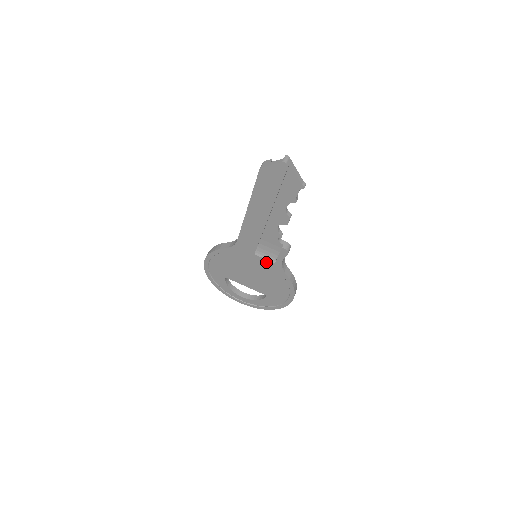
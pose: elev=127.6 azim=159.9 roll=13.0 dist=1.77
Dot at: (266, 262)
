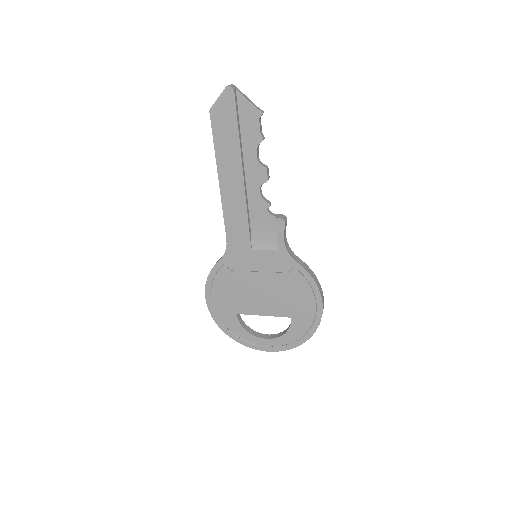
Dot at: (268, 255)
